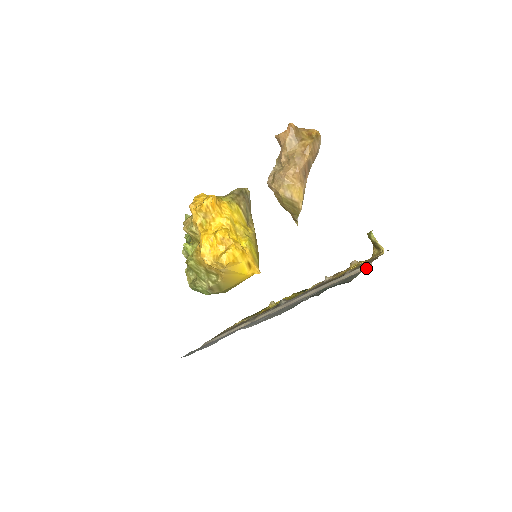
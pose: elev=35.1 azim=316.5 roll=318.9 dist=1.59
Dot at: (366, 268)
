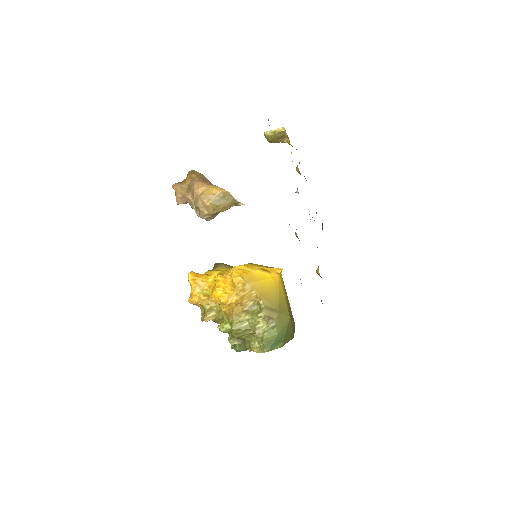
Dot at: occluded
